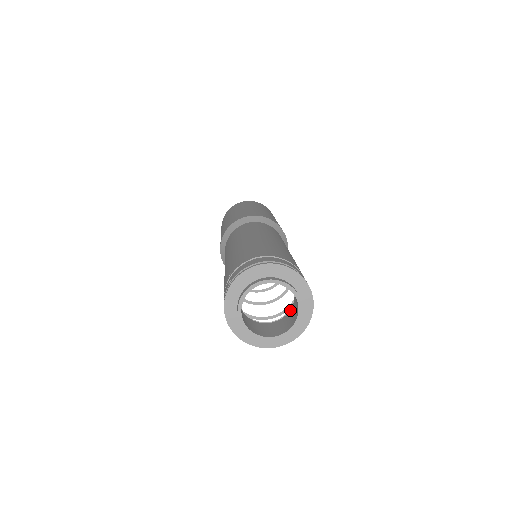
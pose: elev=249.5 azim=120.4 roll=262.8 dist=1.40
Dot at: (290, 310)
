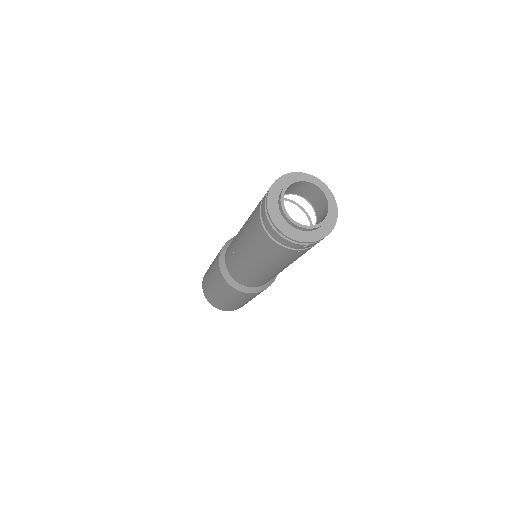
Dot at: occluded
